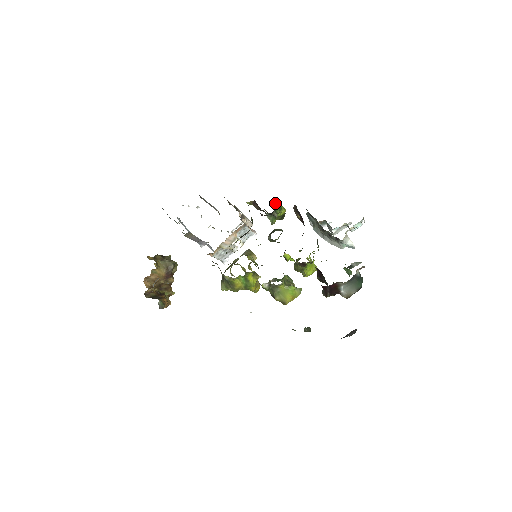
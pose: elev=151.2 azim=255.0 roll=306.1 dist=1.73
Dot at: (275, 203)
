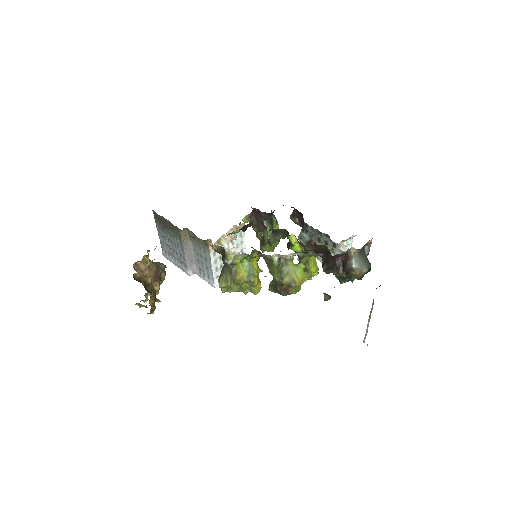
Dot at: occluded
